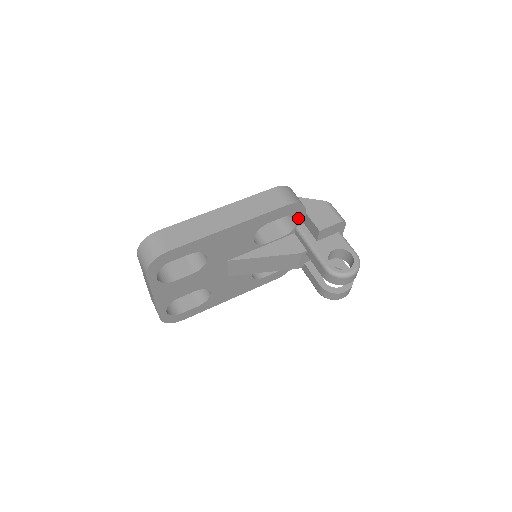
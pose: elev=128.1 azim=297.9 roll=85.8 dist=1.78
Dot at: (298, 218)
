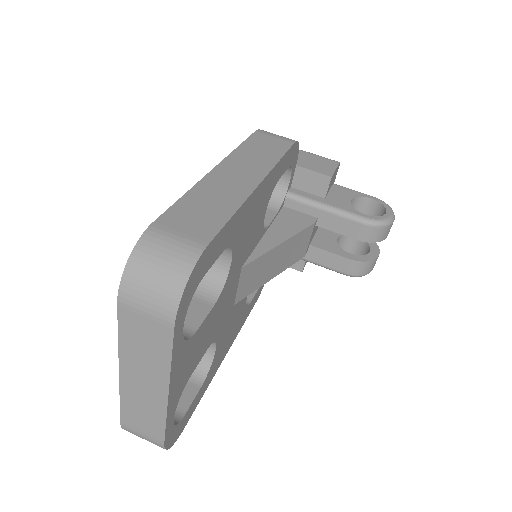
Dot at: (291, 175)
